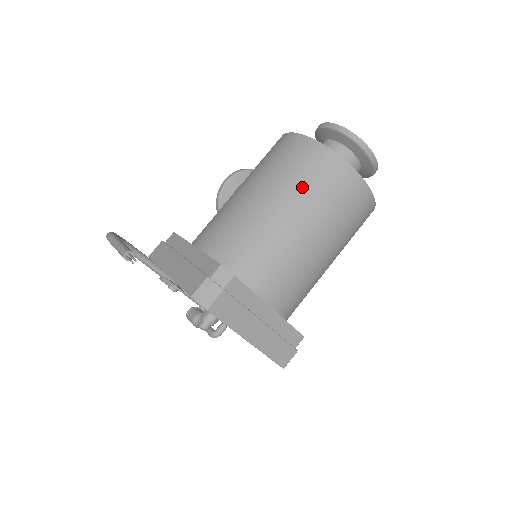
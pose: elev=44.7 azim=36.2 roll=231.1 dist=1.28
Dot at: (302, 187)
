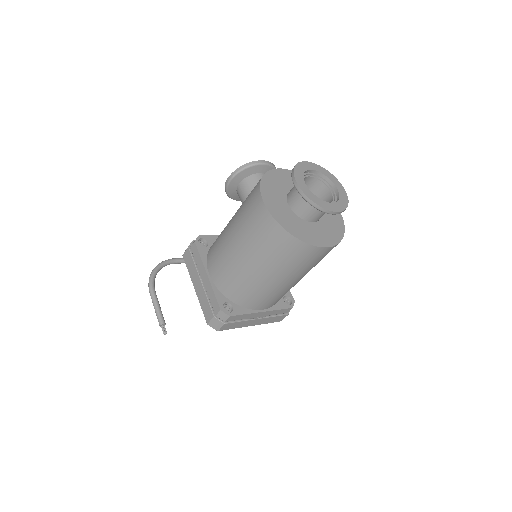
Dot at: (271, 258)
